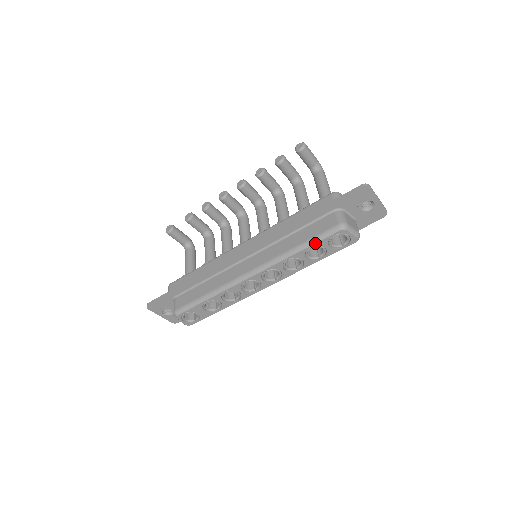
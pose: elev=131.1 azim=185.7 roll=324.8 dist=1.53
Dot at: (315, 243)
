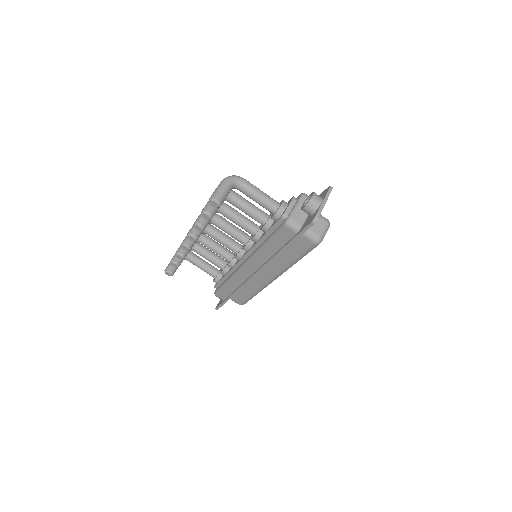
Dot at: occluded
